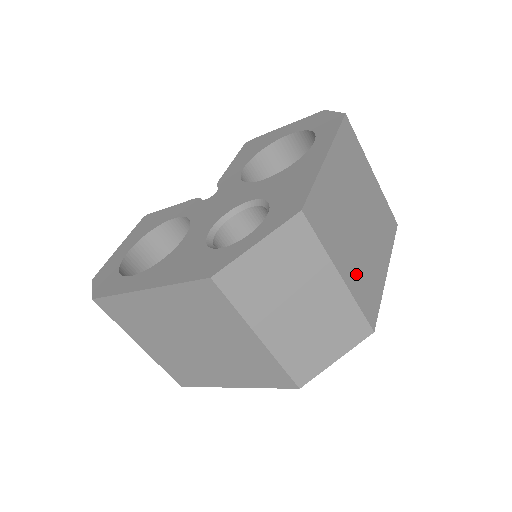
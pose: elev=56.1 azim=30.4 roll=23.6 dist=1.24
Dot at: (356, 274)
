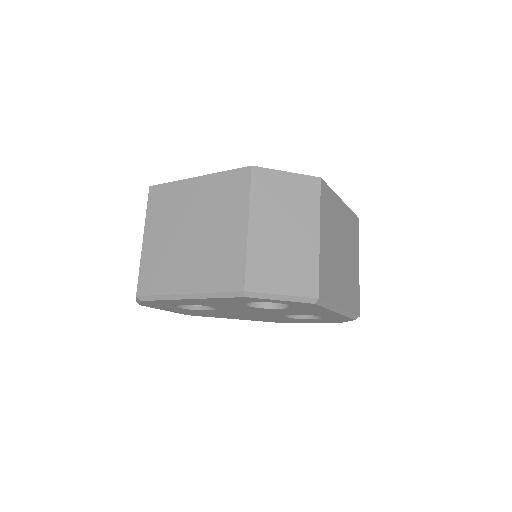
Dot at: (326, 257)
